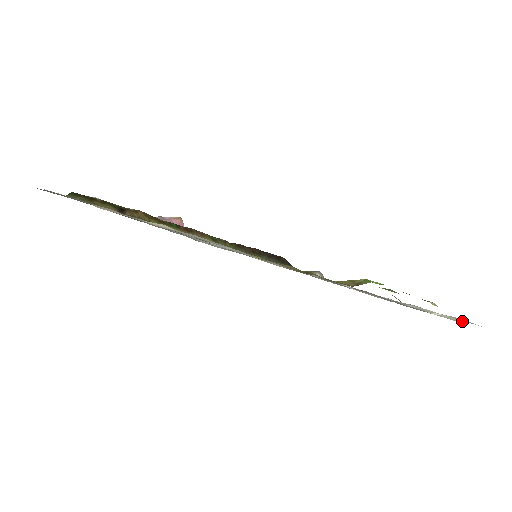
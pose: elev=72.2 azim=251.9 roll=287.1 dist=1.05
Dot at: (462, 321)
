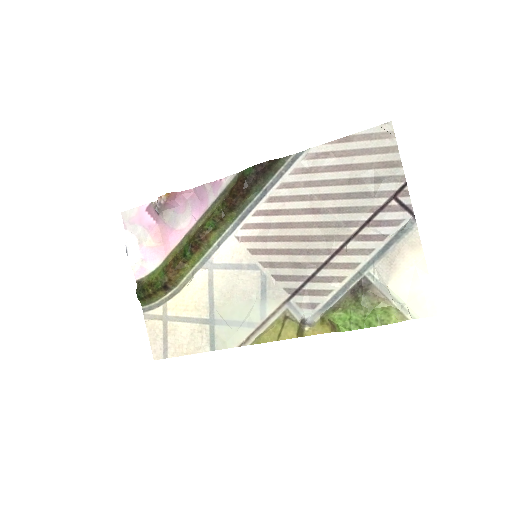
Dot at: (418, 318)
